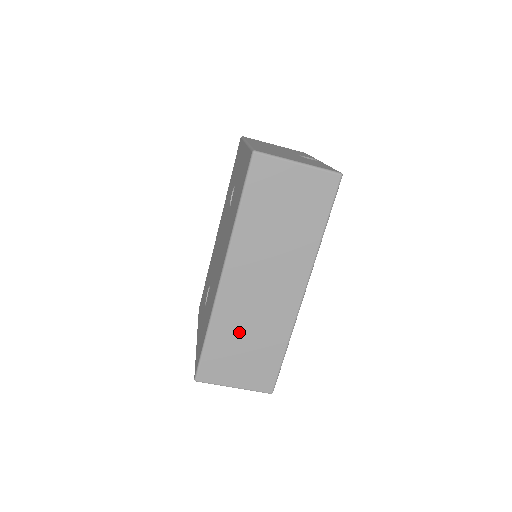
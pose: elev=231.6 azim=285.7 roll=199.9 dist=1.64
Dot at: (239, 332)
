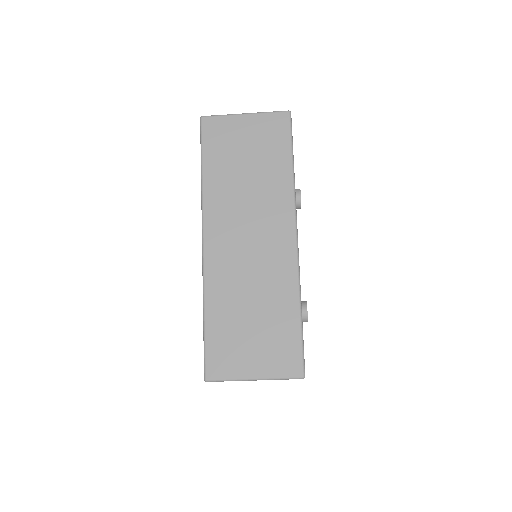
Dot at: (239, 302)
